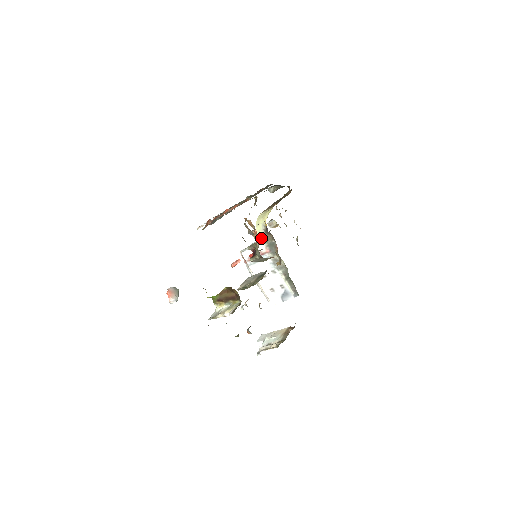
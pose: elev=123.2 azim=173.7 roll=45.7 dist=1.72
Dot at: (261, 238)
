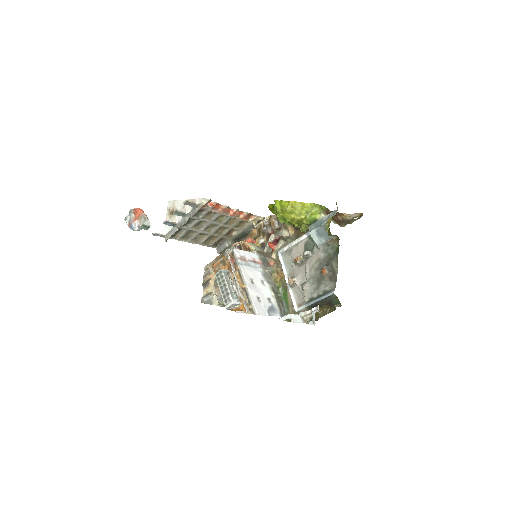
Dot at: (256, 249)
